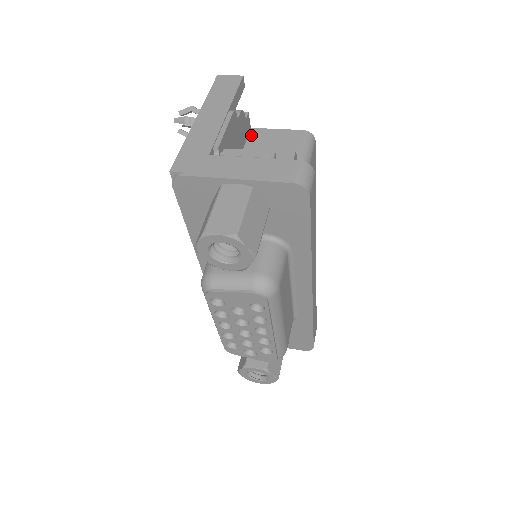
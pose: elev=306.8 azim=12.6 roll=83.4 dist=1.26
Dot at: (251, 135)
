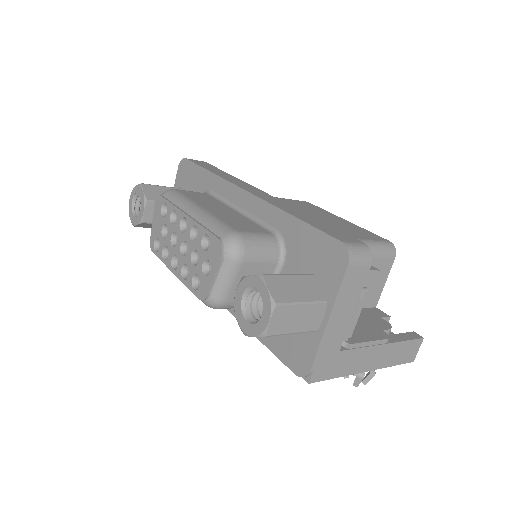
Dot at: occluded
